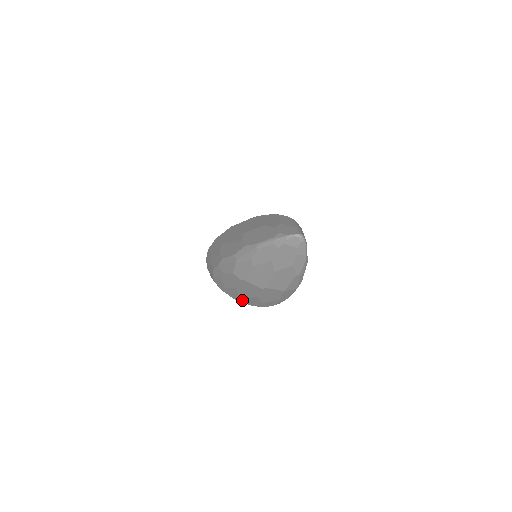
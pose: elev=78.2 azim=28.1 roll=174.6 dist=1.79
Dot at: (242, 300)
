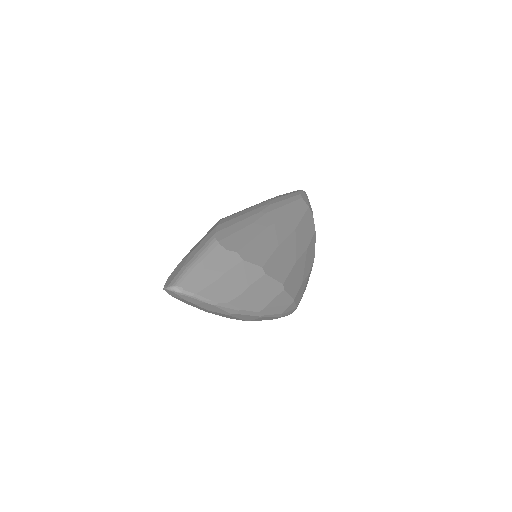
Dot at: occluded
